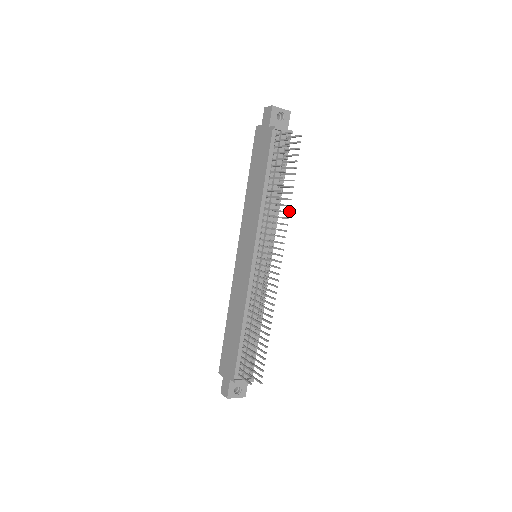
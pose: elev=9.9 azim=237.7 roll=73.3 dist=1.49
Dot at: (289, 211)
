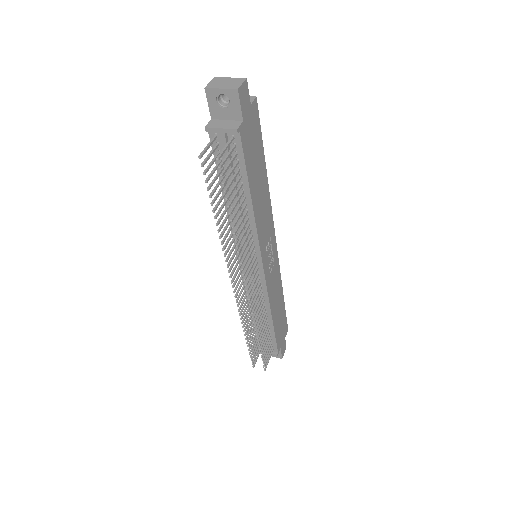
Dot at: (236, 245)
